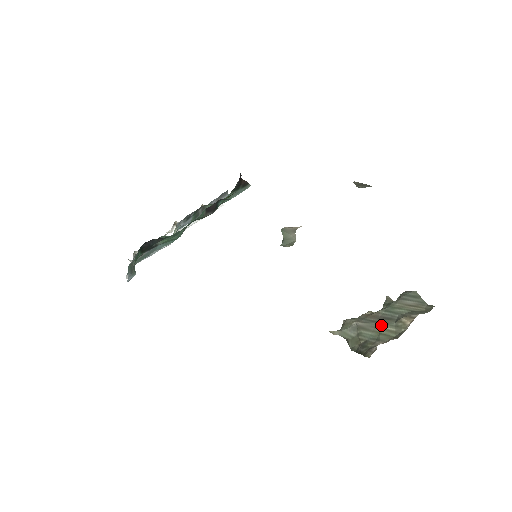
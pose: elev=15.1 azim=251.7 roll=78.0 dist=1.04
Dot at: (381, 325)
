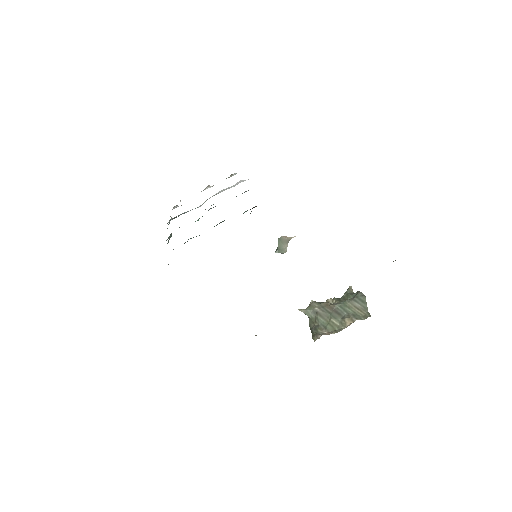
Dot at: (331, 318)
